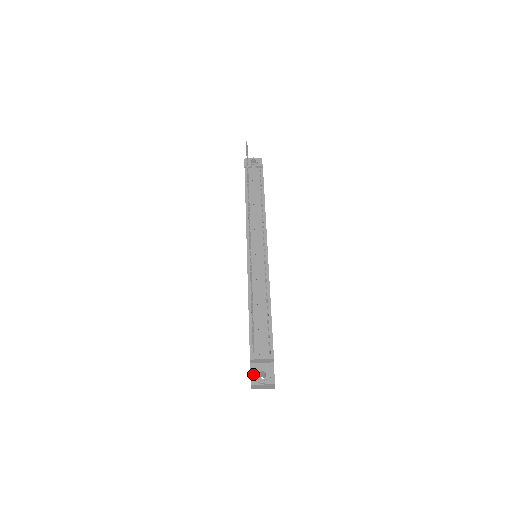
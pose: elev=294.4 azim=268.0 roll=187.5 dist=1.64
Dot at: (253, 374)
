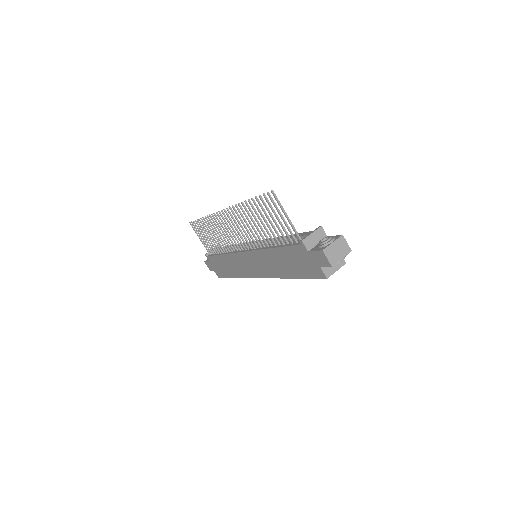
Dot at: (317, 249)
